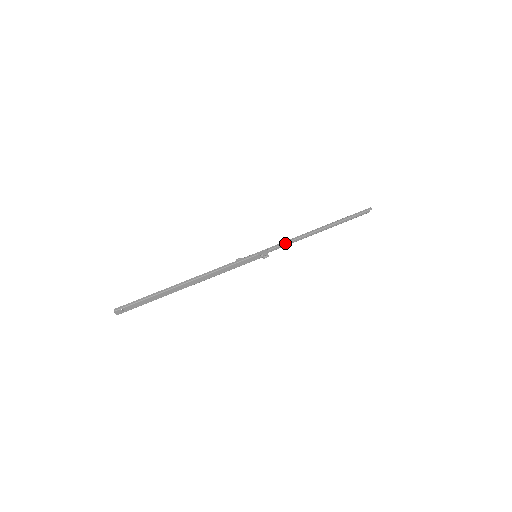
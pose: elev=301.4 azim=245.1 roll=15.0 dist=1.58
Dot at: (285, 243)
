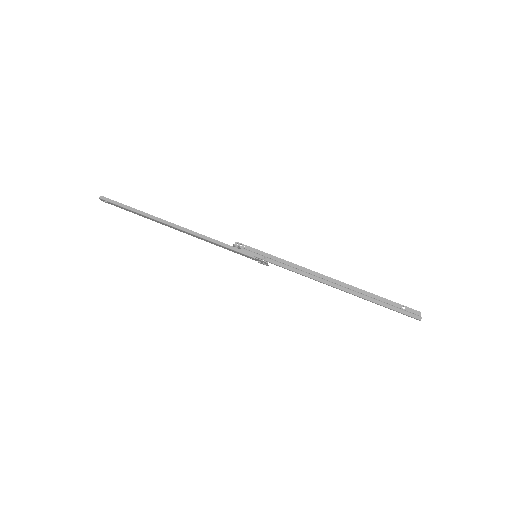
Dot at: (293, 270)
